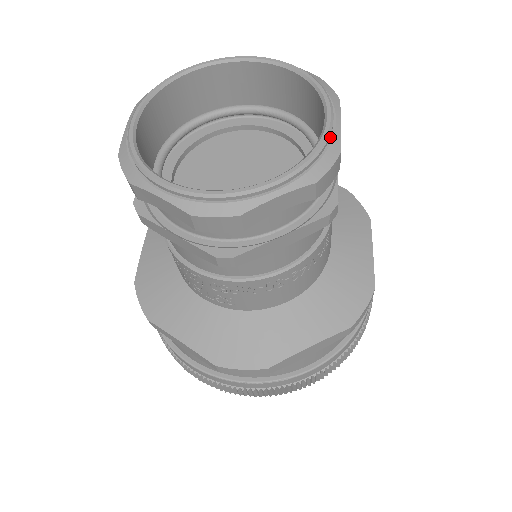
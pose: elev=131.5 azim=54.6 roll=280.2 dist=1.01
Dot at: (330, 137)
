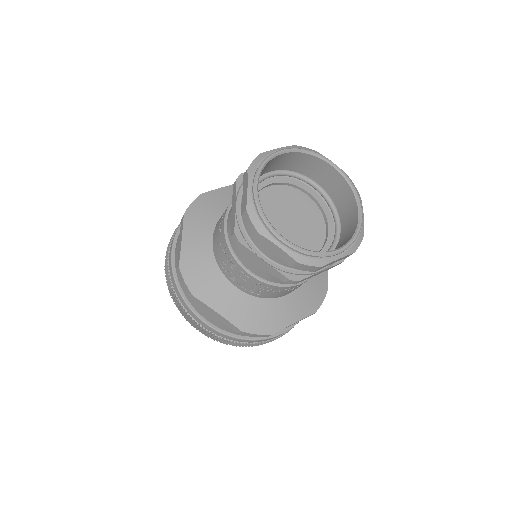
Dot at: (361, 225)
